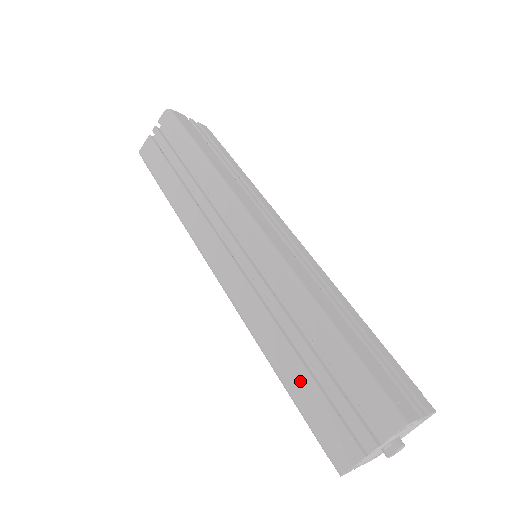
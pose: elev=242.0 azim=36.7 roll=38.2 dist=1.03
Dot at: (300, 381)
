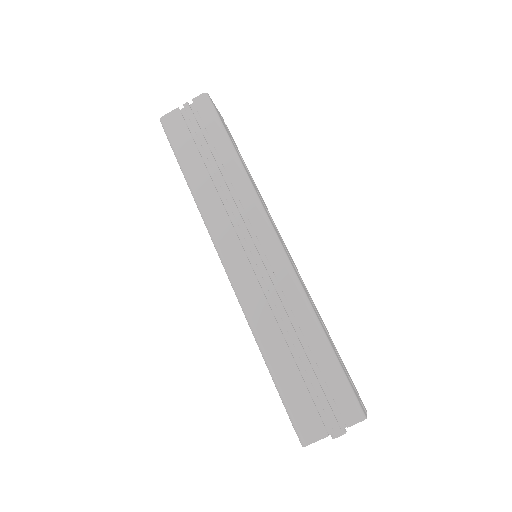
Dot at: (287, 371)
